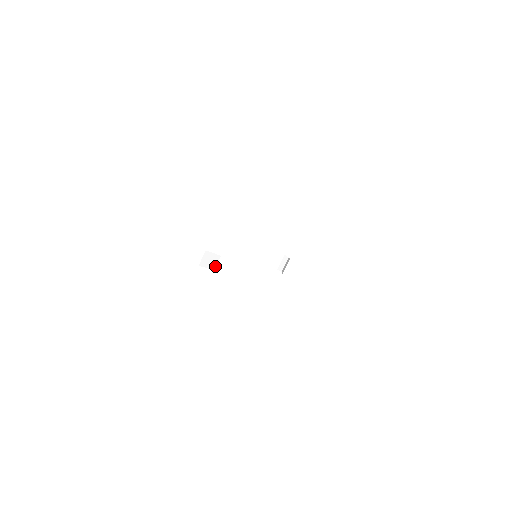
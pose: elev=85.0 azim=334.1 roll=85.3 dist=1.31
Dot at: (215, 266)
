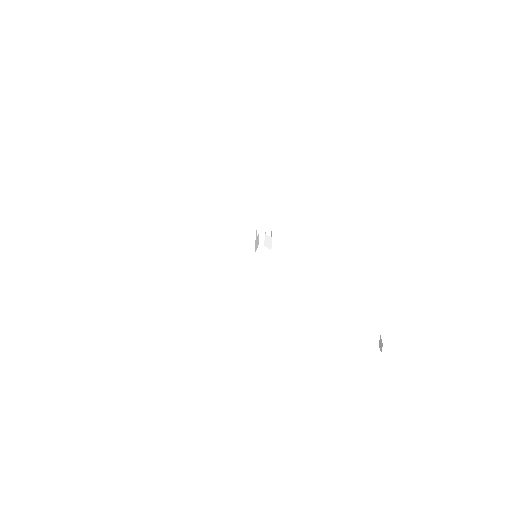
Dot at: (351, 340)
